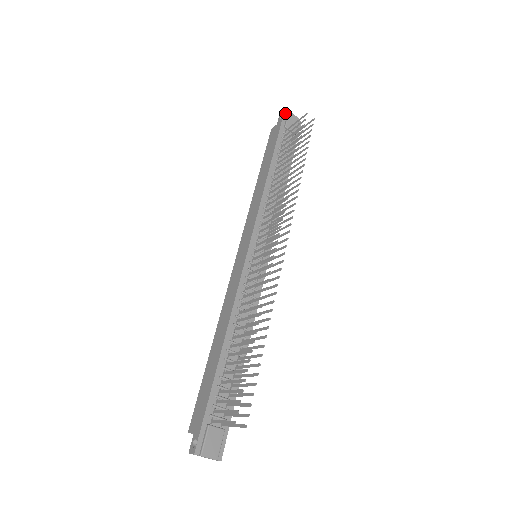
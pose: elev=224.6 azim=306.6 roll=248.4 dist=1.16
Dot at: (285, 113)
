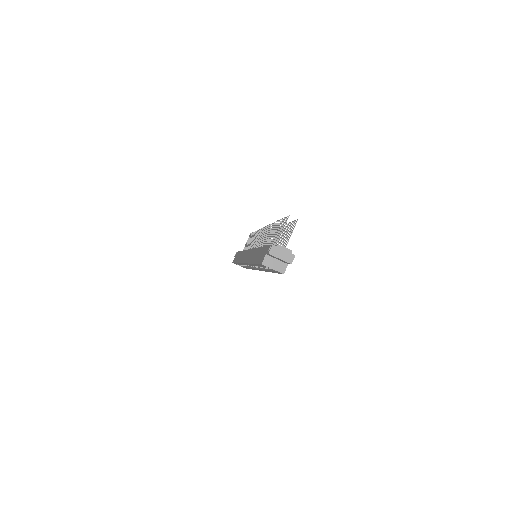
Dot at: occluded
